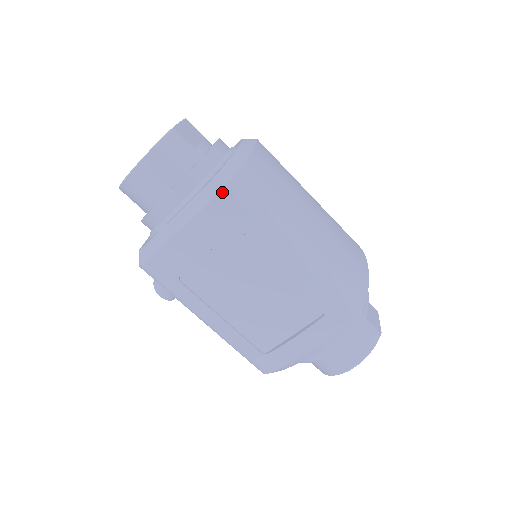
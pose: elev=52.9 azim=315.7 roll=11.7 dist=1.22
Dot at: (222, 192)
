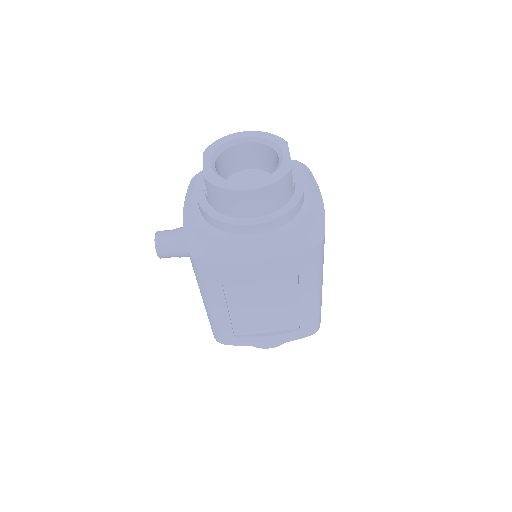
Dot at: (310, 250)
